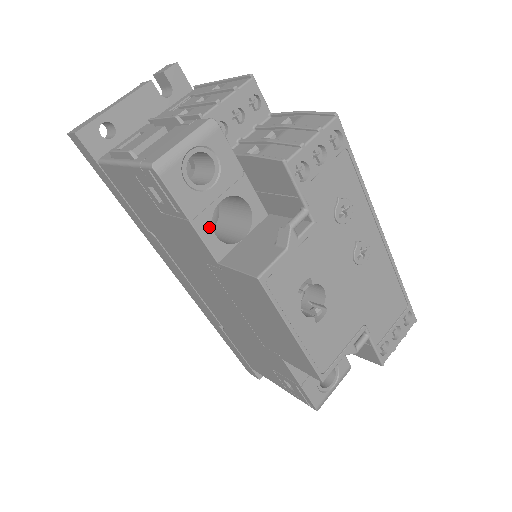
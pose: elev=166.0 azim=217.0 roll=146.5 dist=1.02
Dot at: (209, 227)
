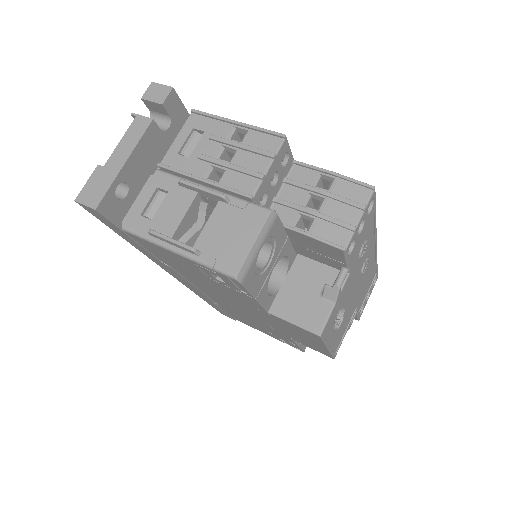
Dot at: (265, 293)
